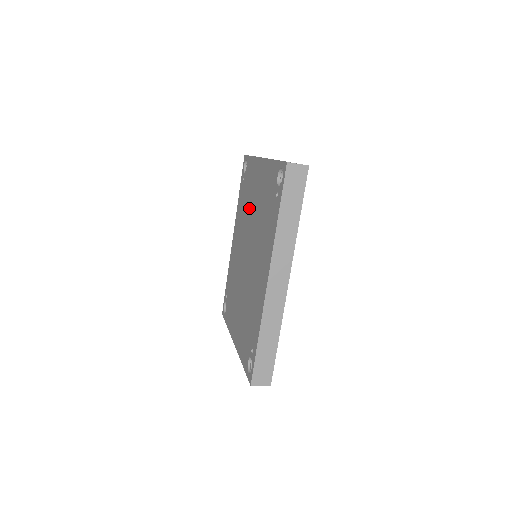
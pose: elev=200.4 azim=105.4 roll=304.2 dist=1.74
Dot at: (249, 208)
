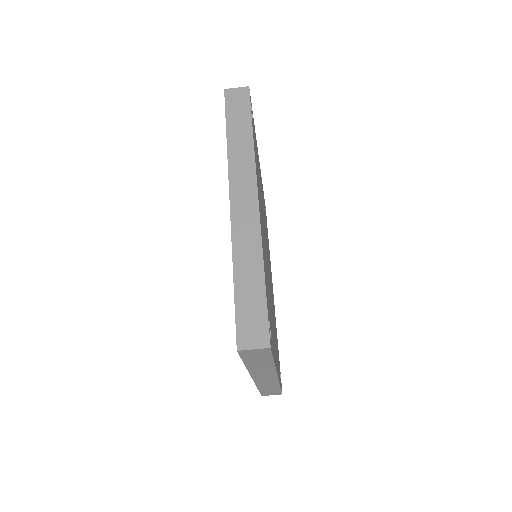
Dot at: occluded
